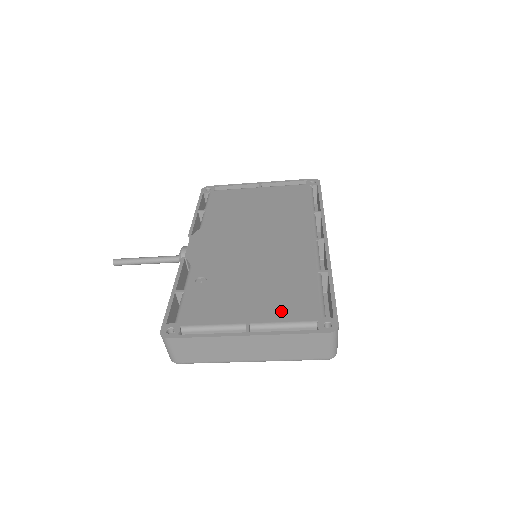
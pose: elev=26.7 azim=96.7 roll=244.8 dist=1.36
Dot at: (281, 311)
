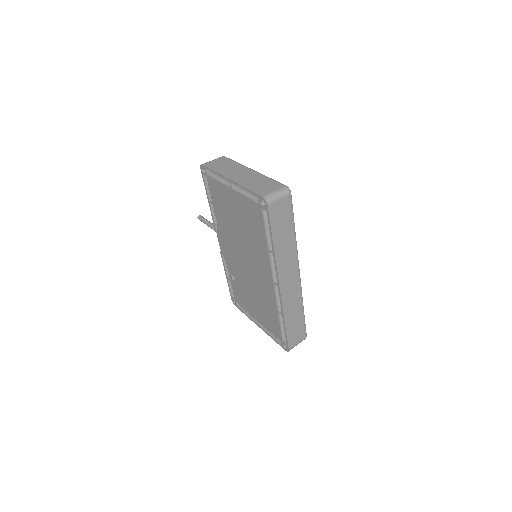
Dot at: (267, 324)
